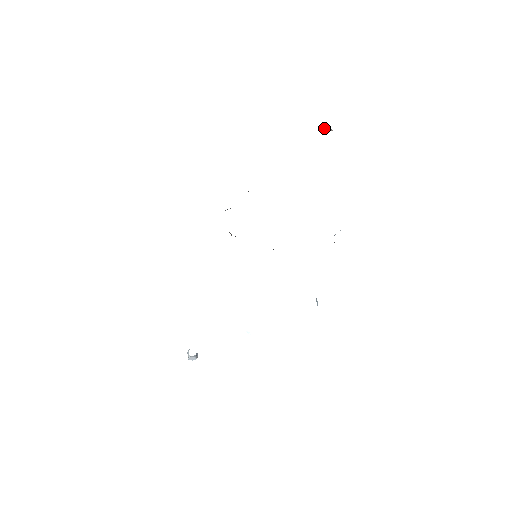
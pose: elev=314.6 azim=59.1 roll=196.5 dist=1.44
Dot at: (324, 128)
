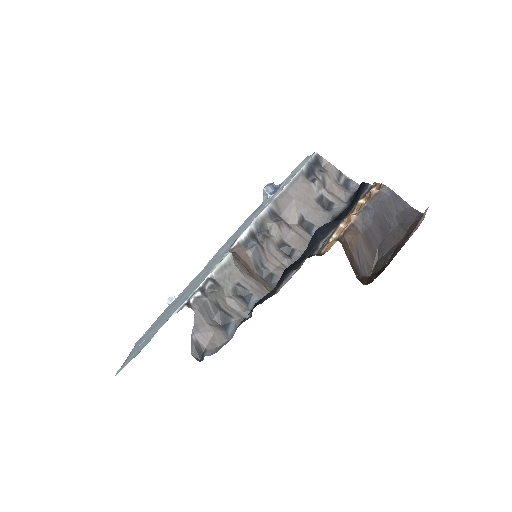
Dot at: occluded
